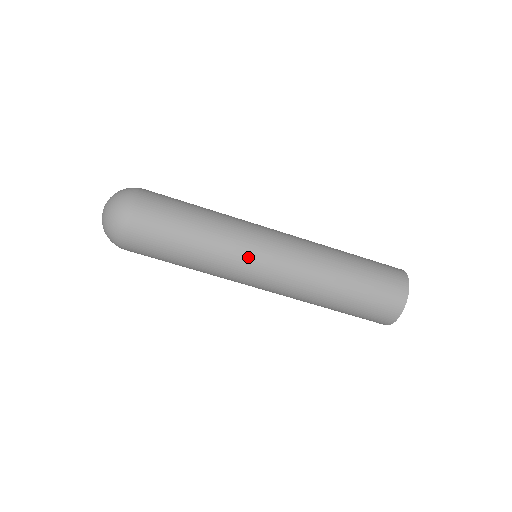
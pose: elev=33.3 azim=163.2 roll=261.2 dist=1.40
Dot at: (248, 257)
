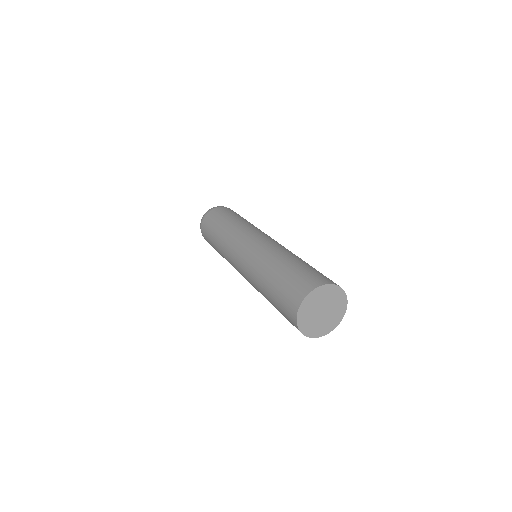
Dot at: (243, 235)
